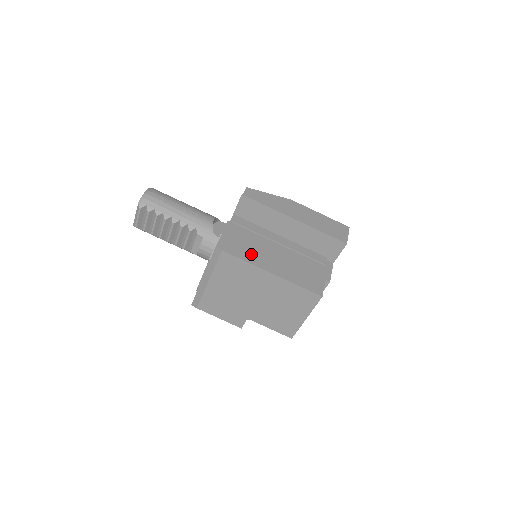
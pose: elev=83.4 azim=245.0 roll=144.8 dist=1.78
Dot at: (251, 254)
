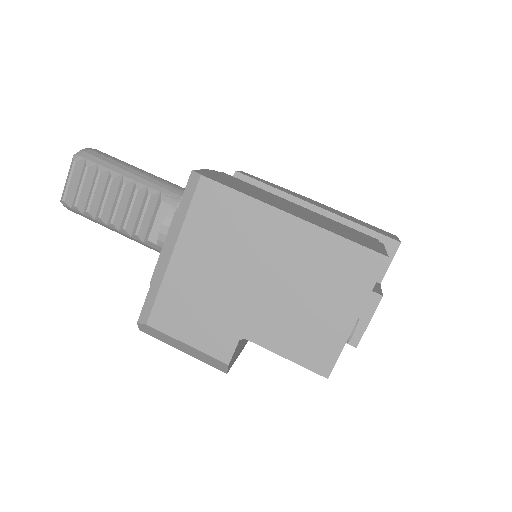
Dot at: (252, 193)
